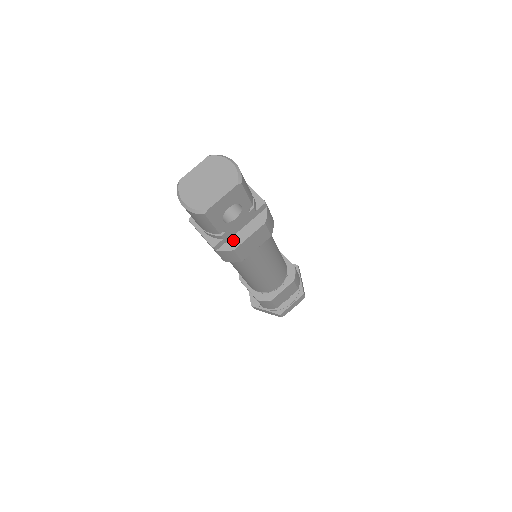
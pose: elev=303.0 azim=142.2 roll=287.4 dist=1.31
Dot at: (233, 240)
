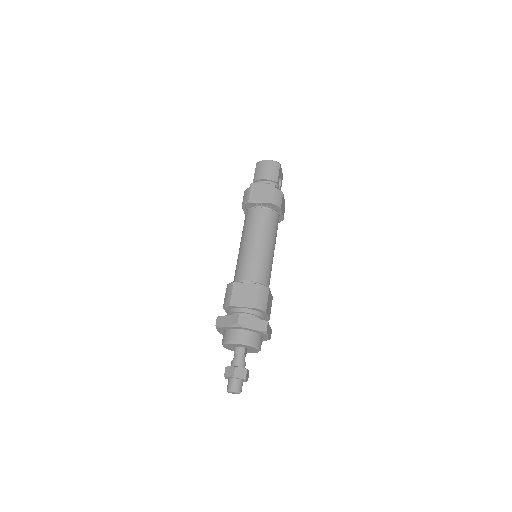
Dot at: occluded
